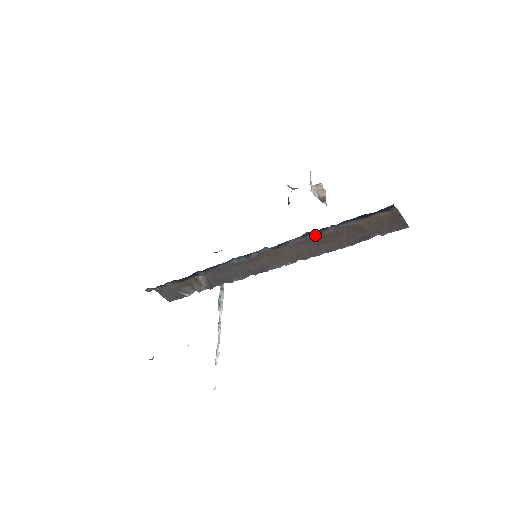
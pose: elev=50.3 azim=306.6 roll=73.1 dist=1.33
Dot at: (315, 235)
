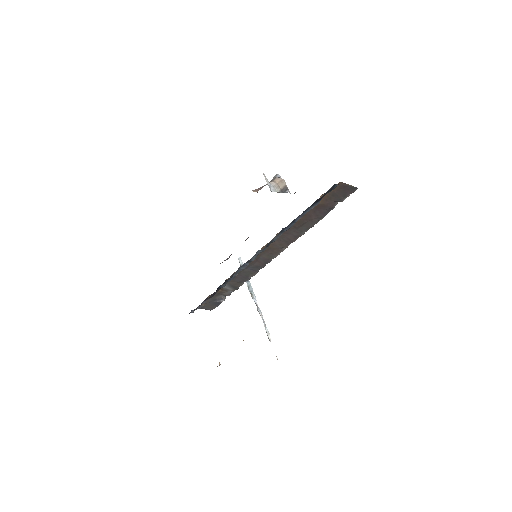
Dot at: (290, 227)
